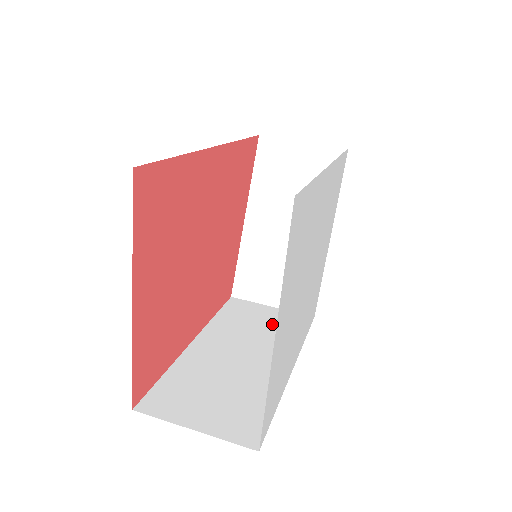
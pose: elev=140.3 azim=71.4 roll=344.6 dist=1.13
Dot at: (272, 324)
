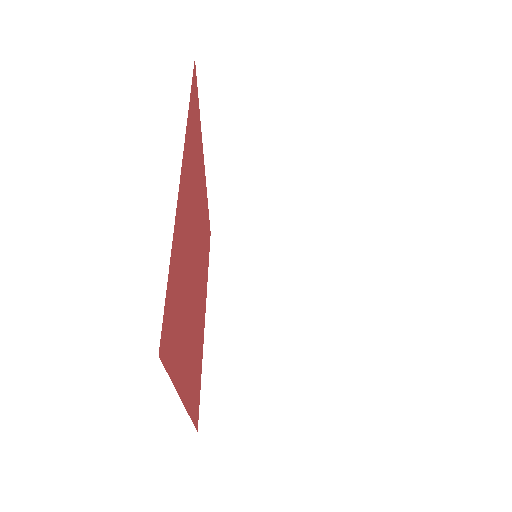
Dot at: (266, 262)
